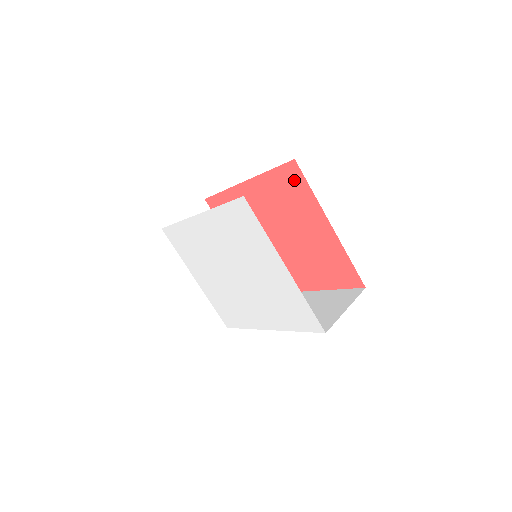
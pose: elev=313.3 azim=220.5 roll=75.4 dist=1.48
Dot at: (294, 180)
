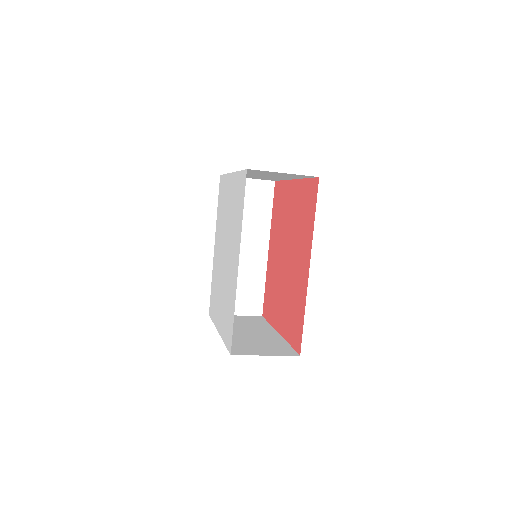
Dot at: (278, 193)
